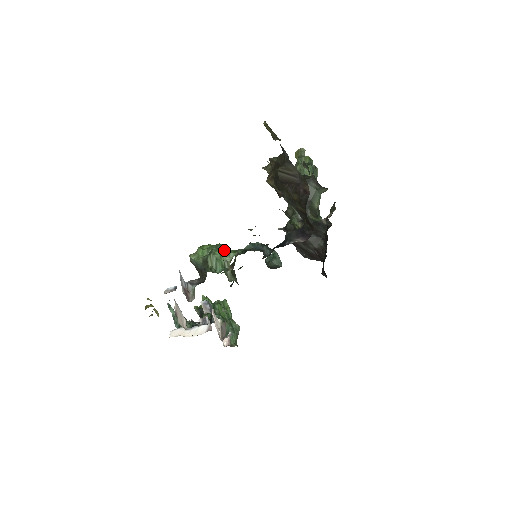
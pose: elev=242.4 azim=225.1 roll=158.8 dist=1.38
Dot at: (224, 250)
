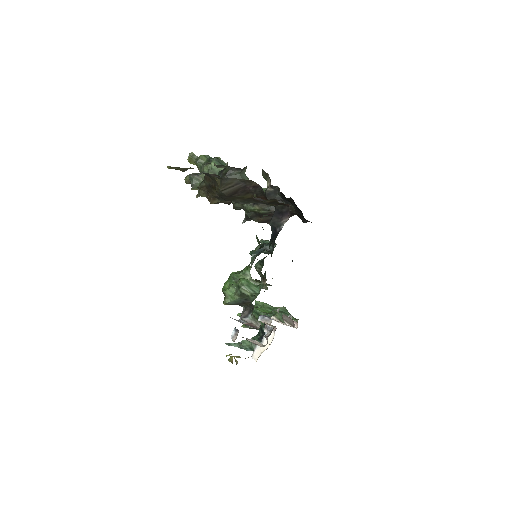
Dot at: (240, 275)
